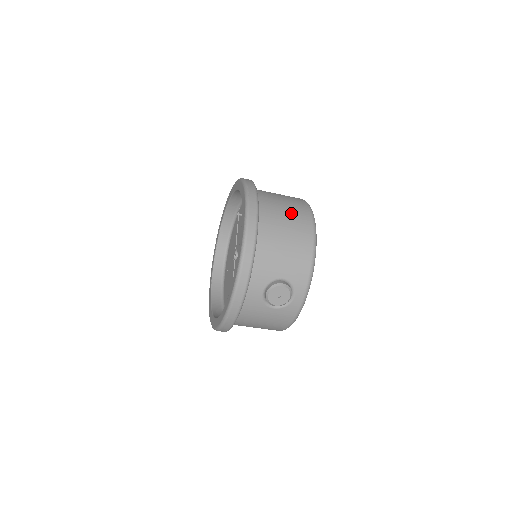
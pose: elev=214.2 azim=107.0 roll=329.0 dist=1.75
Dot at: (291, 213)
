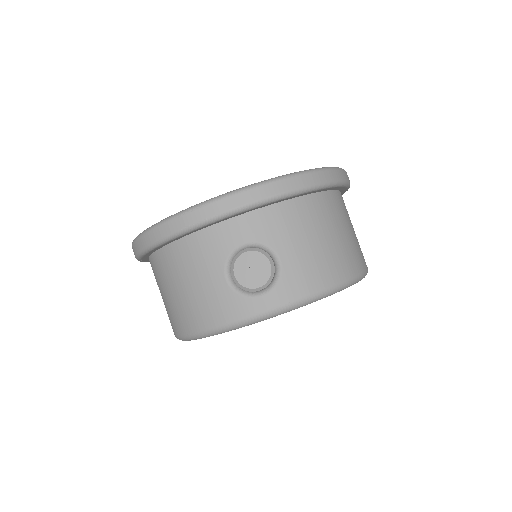
Dot at: (354, 239)
